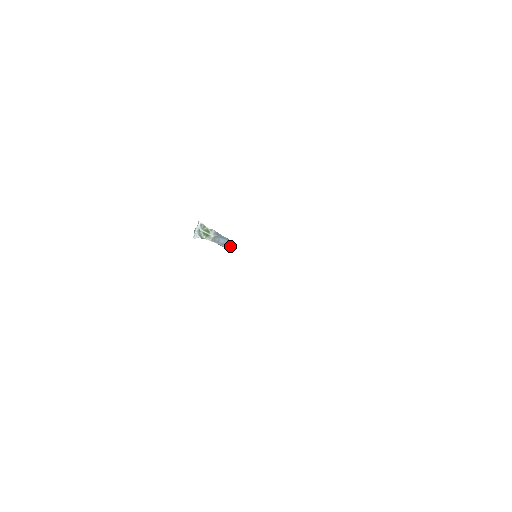
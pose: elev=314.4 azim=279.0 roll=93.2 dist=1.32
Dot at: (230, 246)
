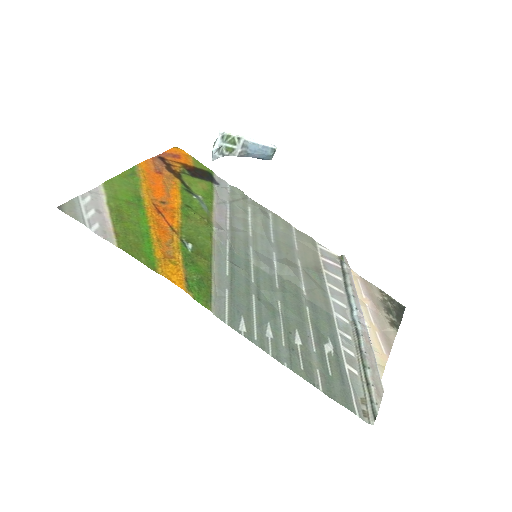
Dot at: (265, 158)
